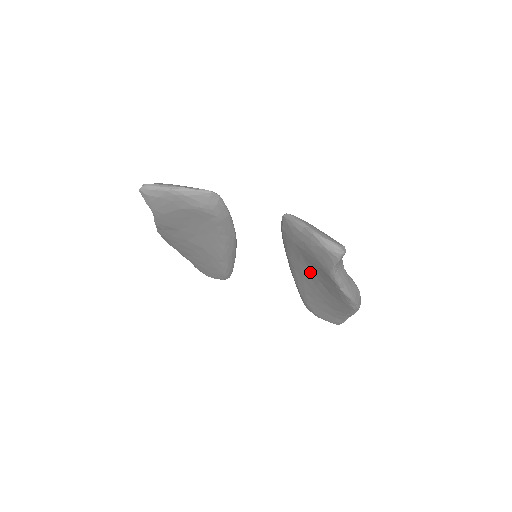
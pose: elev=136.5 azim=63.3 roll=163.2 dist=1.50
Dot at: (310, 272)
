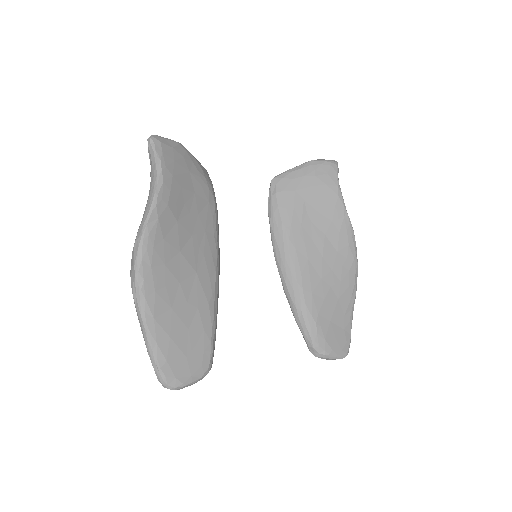
Dot at: (314, 231)
